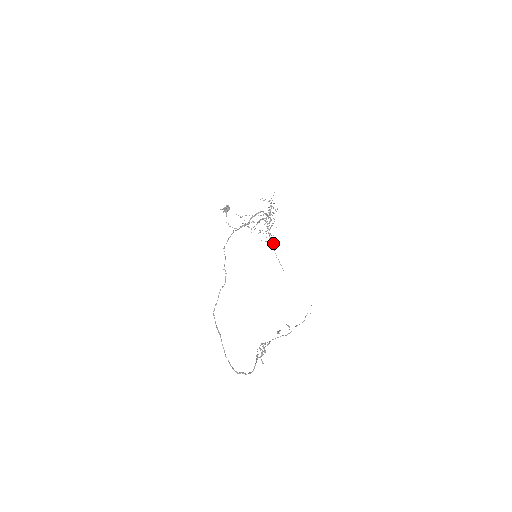
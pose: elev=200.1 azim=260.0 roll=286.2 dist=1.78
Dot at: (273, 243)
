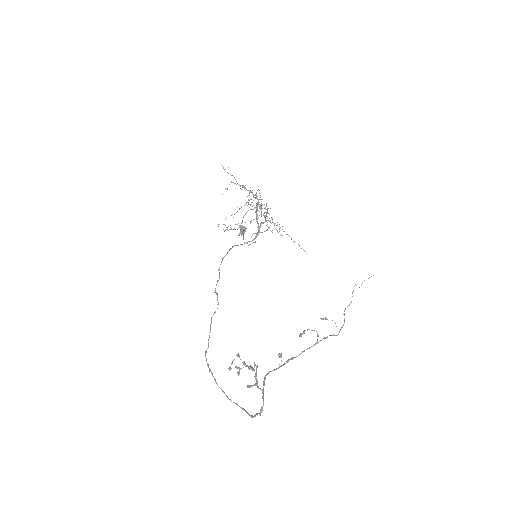
Dot at: occluded
